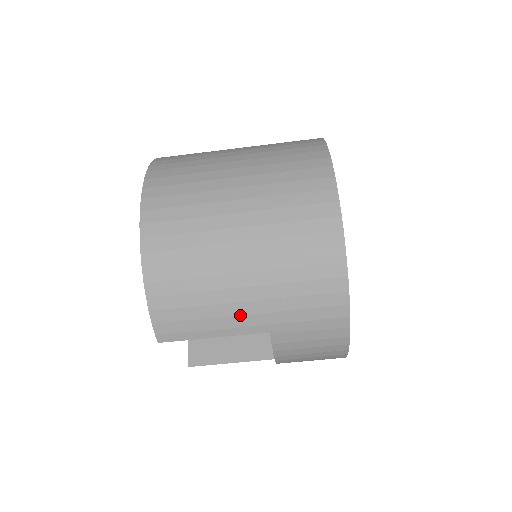
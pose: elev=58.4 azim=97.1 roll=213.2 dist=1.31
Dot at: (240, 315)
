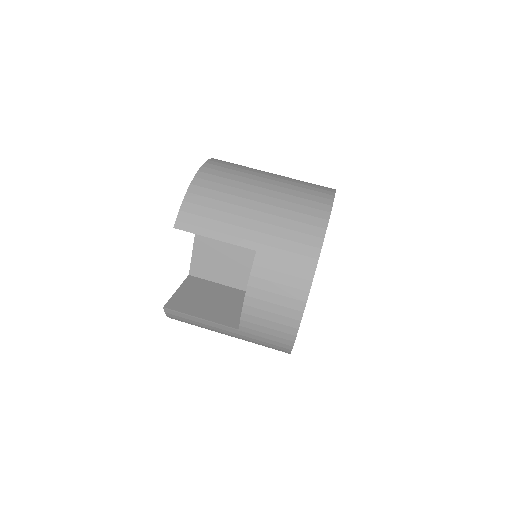
Dot at: (242, 227)
